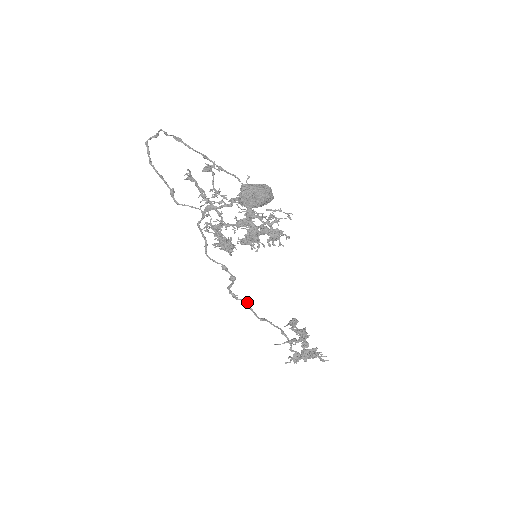
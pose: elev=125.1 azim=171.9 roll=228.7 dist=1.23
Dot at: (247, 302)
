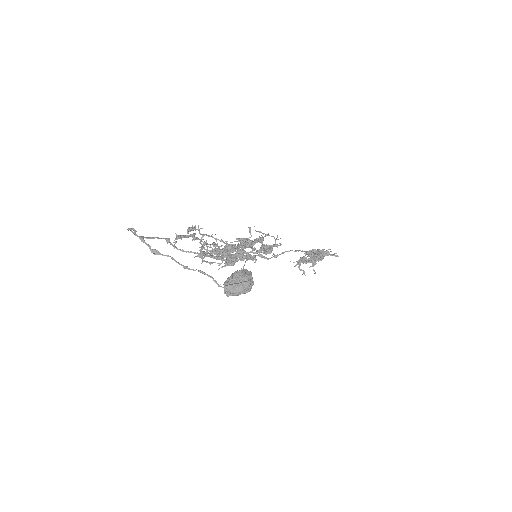
Dot at: (260, 255)
